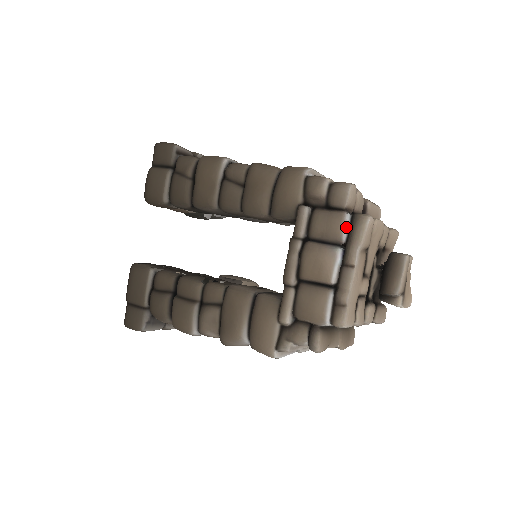
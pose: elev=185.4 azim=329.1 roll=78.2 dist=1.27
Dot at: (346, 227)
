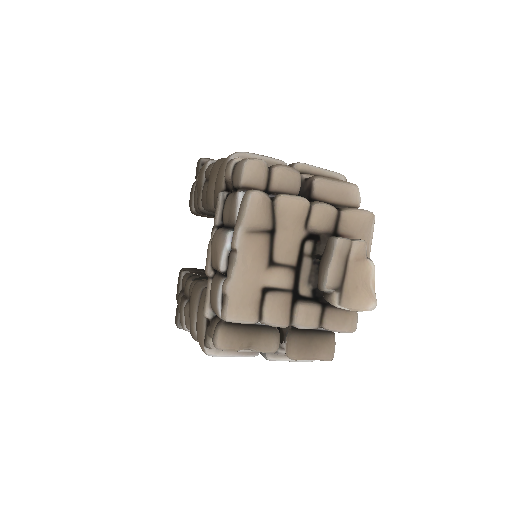
Dot at: (239, 207)
